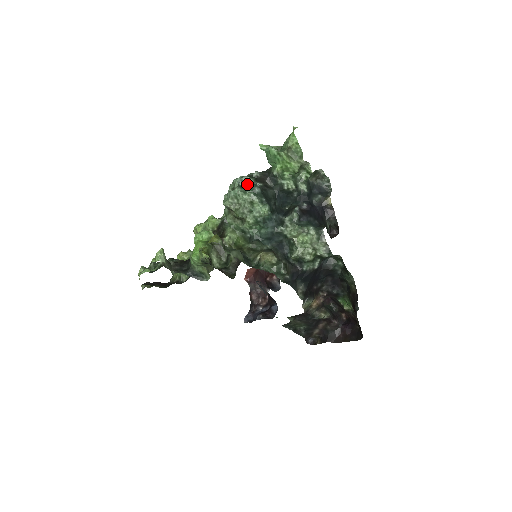
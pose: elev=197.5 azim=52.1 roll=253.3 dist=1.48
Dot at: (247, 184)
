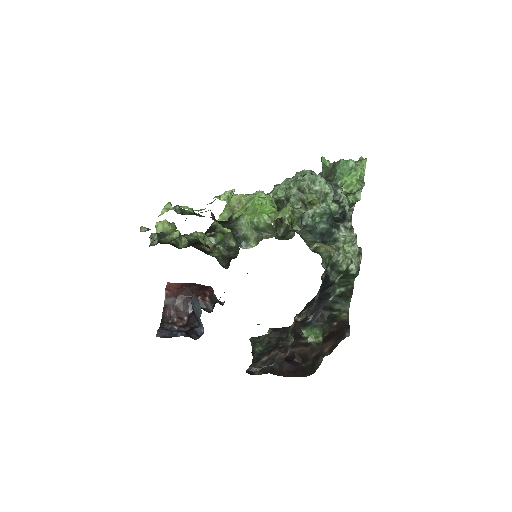
Dot at: occluded
